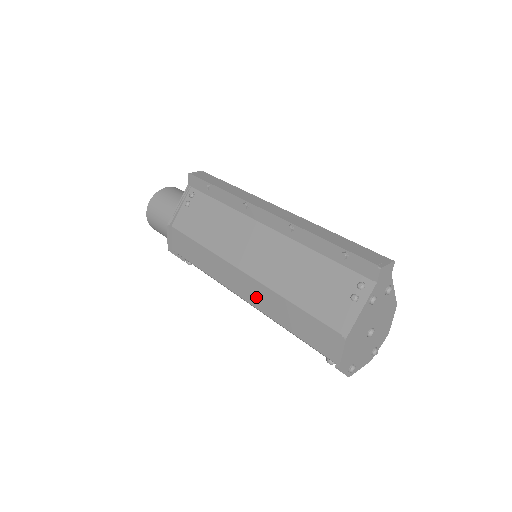
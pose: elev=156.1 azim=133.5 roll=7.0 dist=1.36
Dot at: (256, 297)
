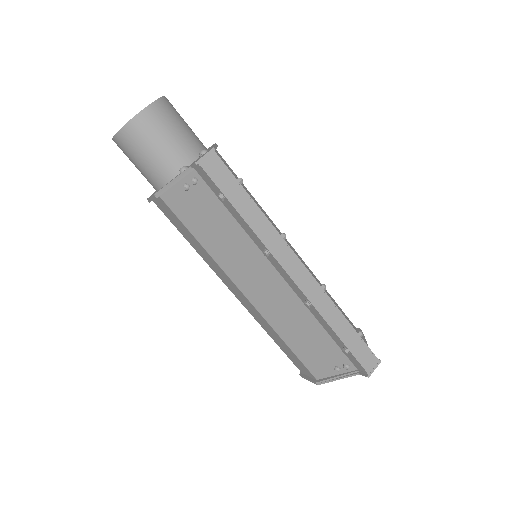
Dot at: (250, 309)
